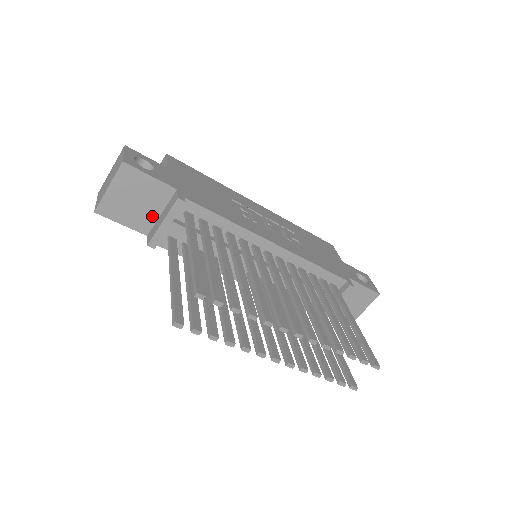
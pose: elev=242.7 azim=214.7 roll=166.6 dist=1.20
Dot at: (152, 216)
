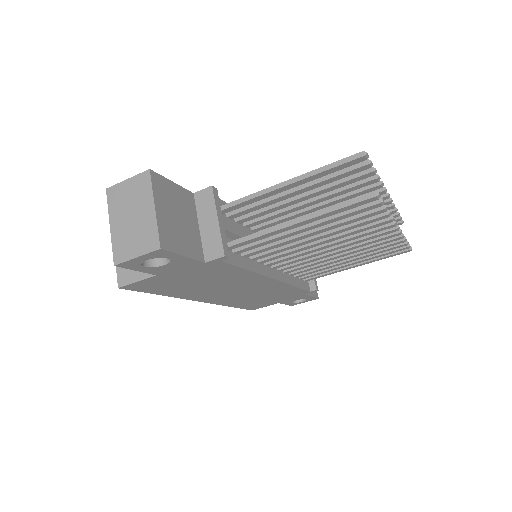
Dot at: (196, 234)
